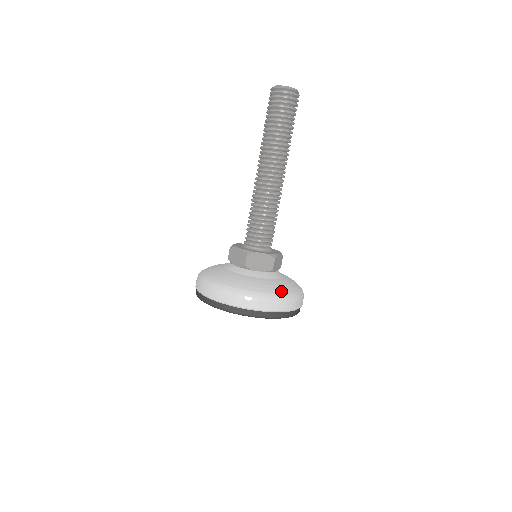
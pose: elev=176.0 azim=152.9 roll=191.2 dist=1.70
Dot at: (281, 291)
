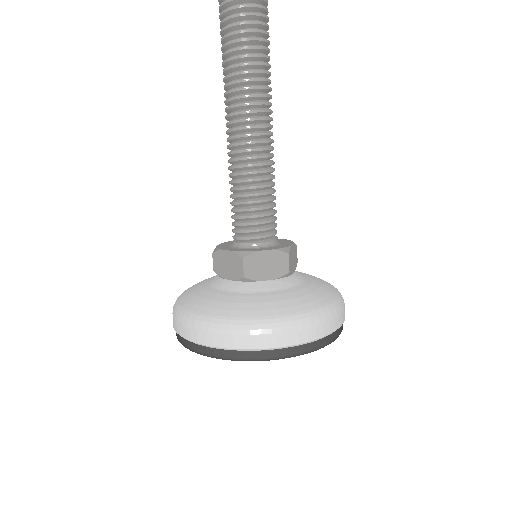
Dot at: (227, 313)
